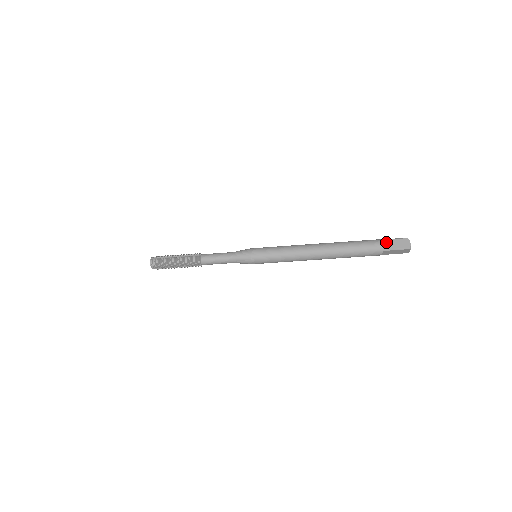
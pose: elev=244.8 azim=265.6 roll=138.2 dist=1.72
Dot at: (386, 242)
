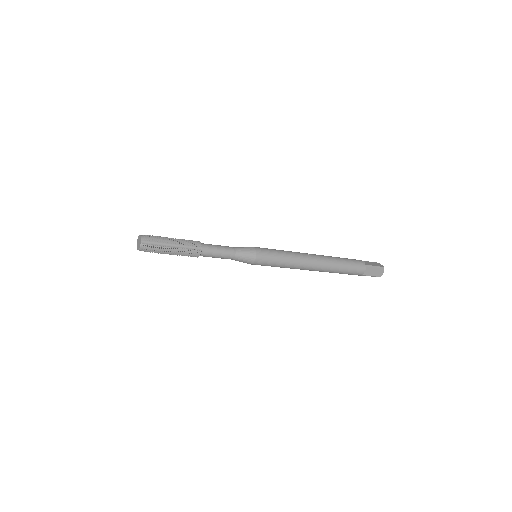
Dot at: (368, 269)
